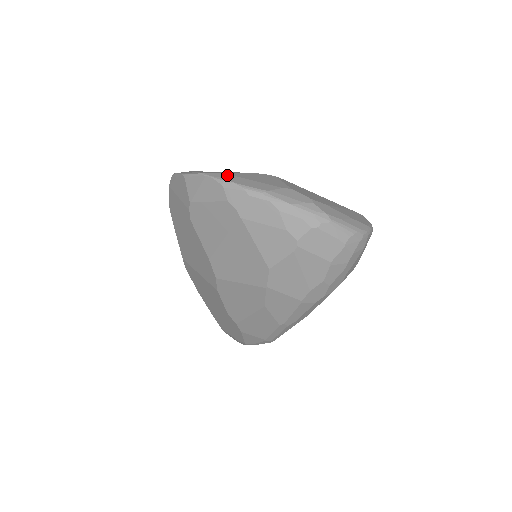
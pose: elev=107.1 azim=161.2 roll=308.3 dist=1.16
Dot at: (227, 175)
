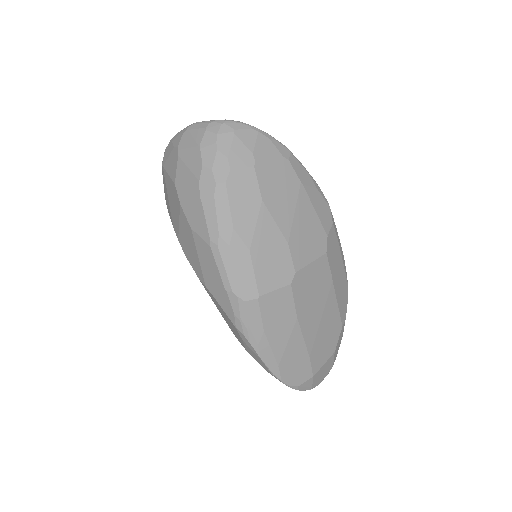
Dot at: occluded
